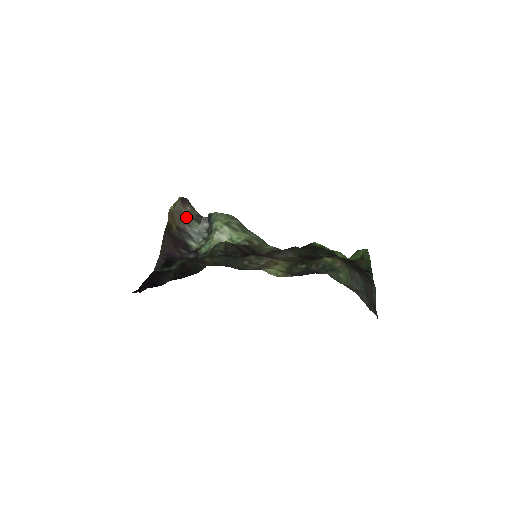
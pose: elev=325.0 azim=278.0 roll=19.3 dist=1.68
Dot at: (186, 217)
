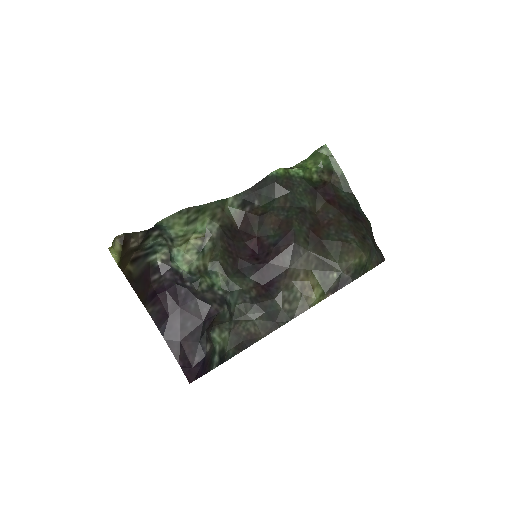
Dot at: (134, 248)
